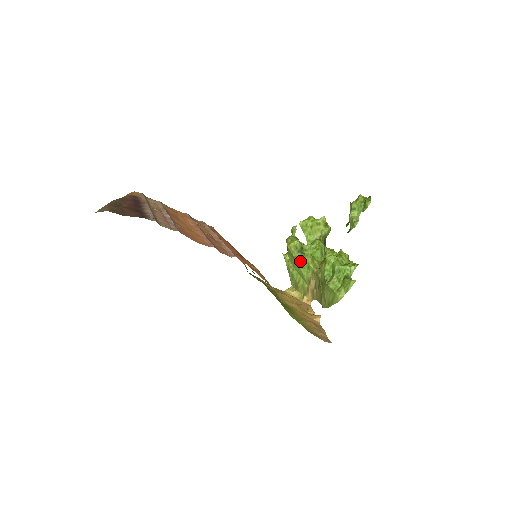
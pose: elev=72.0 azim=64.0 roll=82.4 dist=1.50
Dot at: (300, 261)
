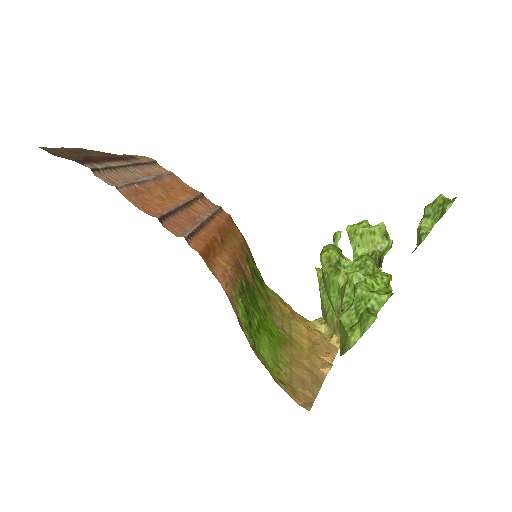
Dot at: (329, 279)
